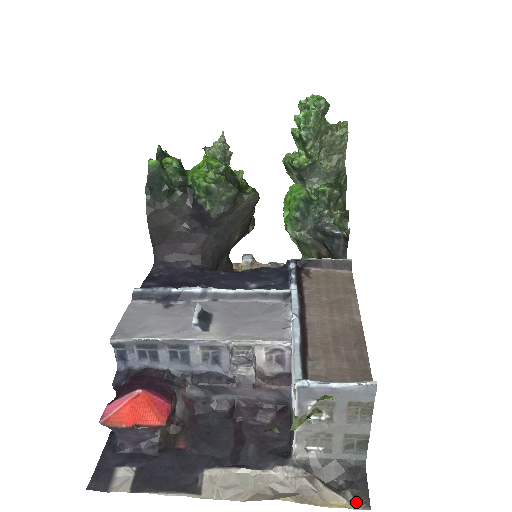
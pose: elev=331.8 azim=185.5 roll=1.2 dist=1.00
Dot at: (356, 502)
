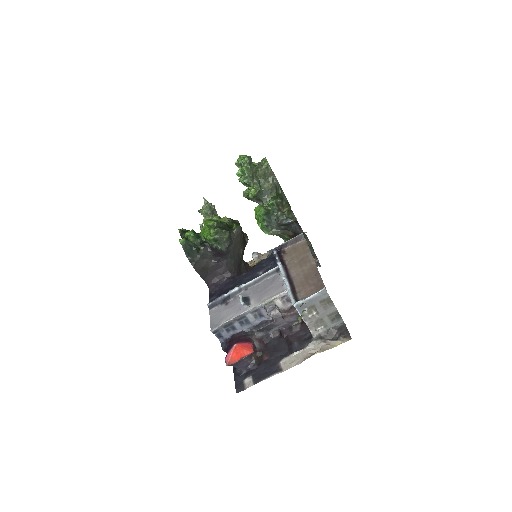
Dot at: (345, 339)
